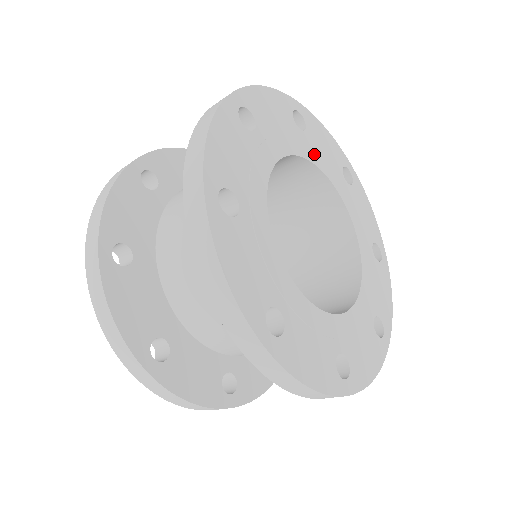
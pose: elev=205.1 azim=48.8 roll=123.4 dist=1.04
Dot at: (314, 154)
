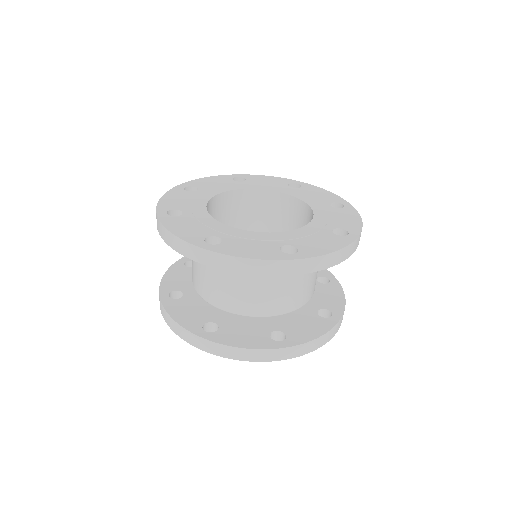
Dot at: (296, 193)
